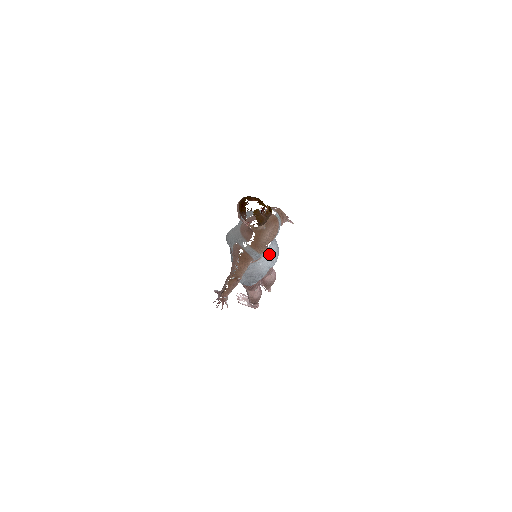
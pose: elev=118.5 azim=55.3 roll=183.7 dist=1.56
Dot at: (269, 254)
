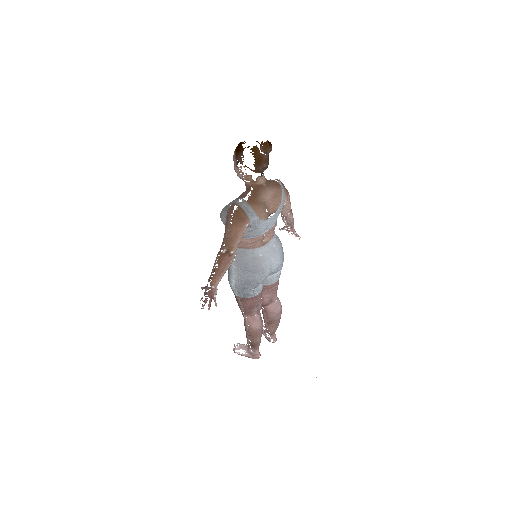
Dot at: (271, 247)
